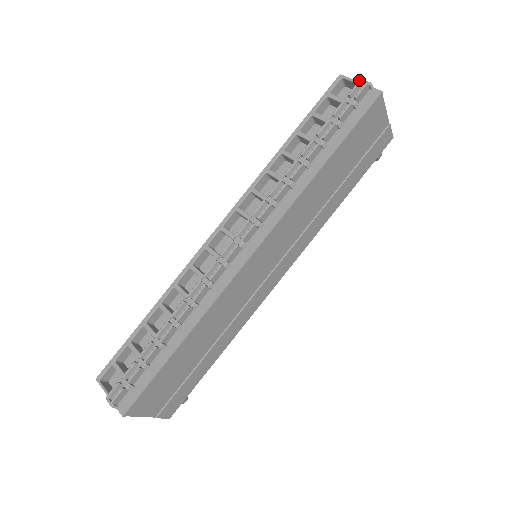
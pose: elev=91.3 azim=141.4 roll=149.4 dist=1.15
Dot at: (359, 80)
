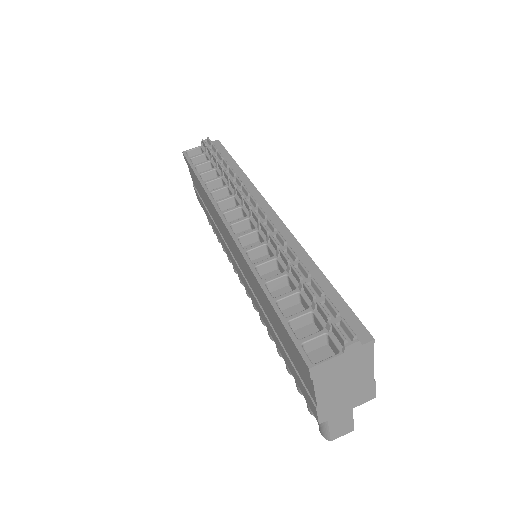
Dot at: (202, 139)
